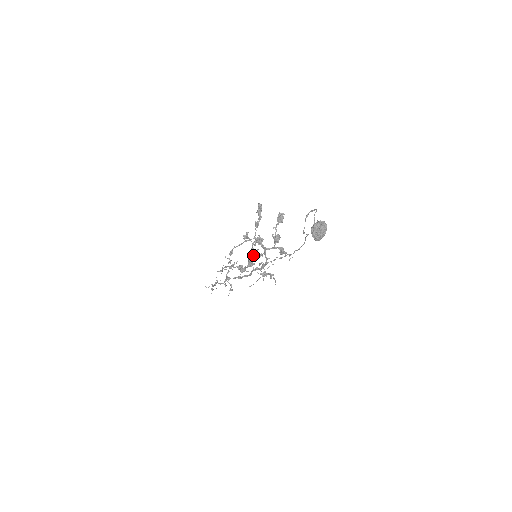
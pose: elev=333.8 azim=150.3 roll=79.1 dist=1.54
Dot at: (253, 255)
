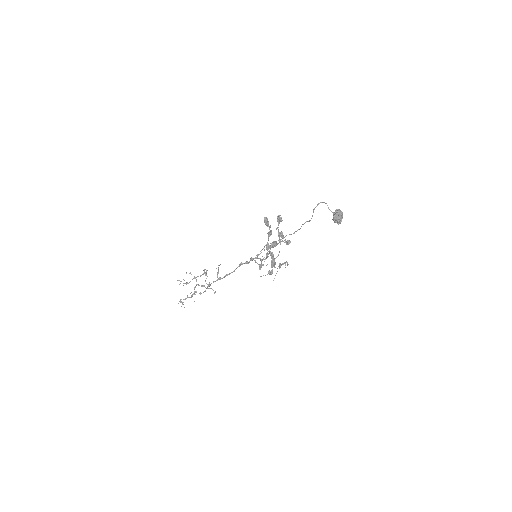
Dot at: (274, 258)
